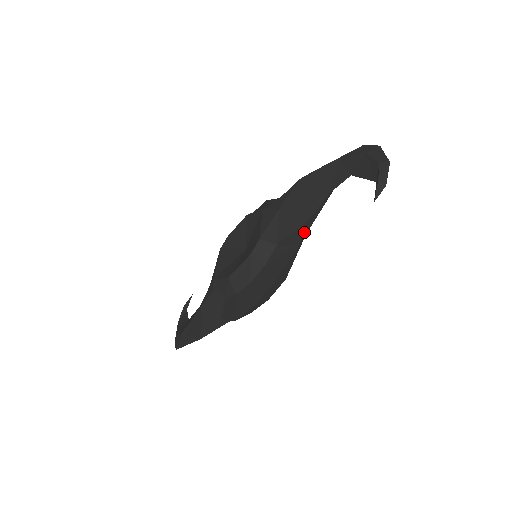
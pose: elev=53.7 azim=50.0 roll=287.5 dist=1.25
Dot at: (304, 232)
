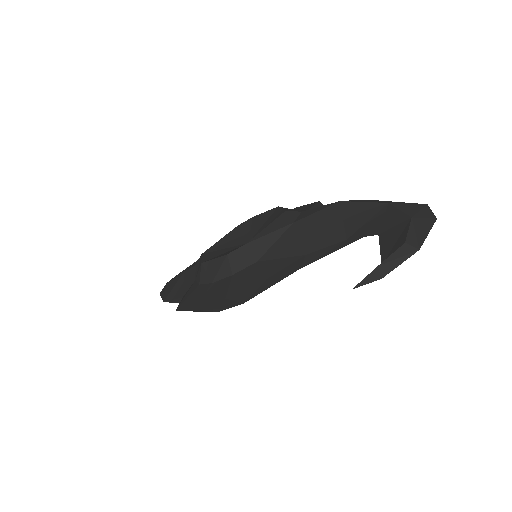
Dot at: (285, 267)
